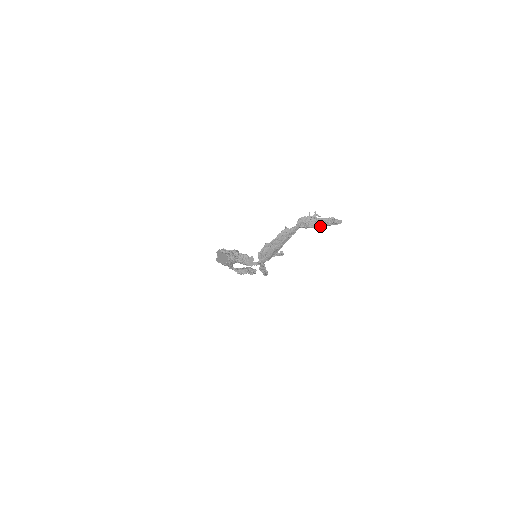
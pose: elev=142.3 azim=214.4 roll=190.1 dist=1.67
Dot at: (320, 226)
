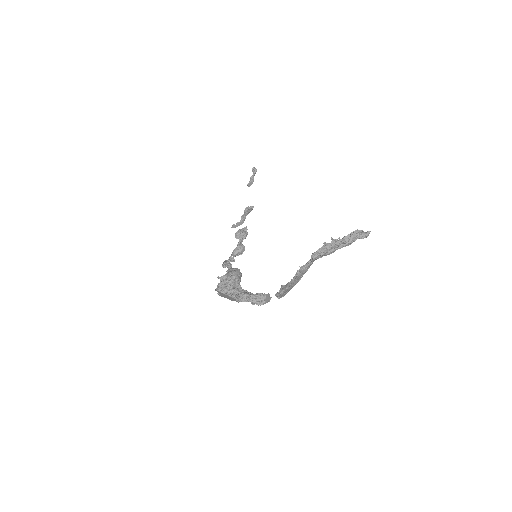
Dot at: (342, 246)
